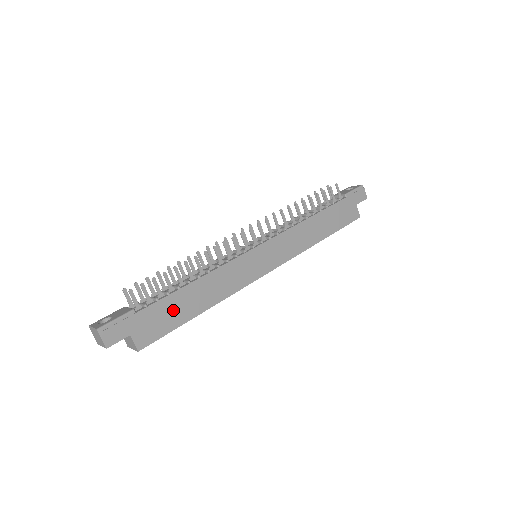
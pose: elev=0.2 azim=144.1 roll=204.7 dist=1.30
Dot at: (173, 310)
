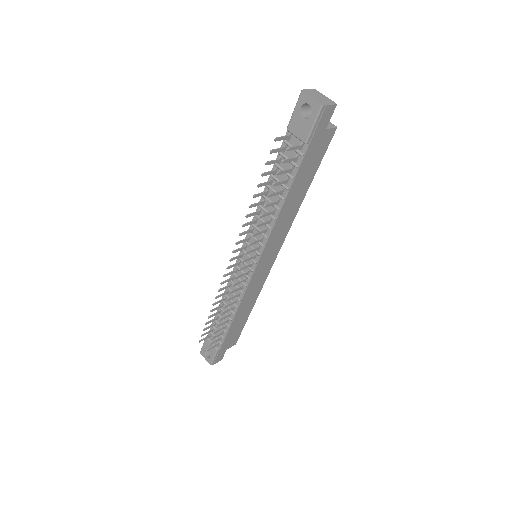
Dot at: (236, 329)
